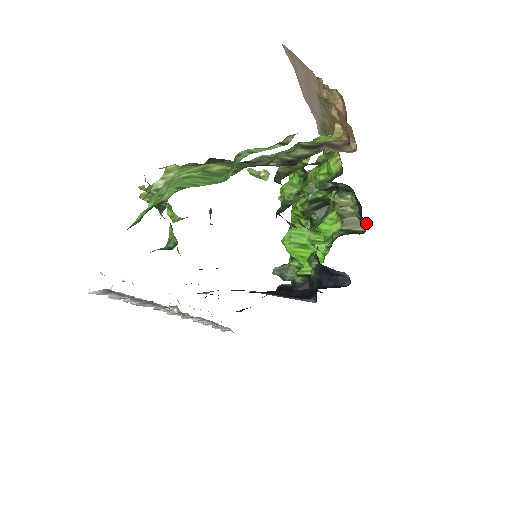
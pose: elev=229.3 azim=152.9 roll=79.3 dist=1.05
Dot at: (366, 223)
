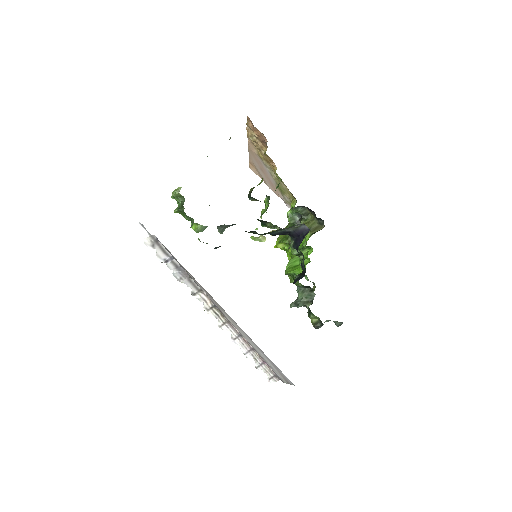
Dot at: (323, 222)
